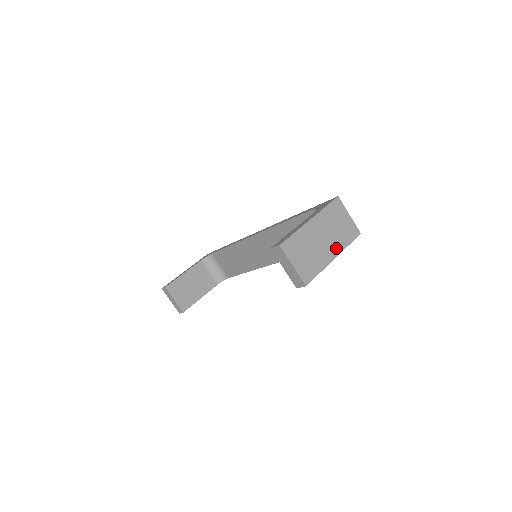
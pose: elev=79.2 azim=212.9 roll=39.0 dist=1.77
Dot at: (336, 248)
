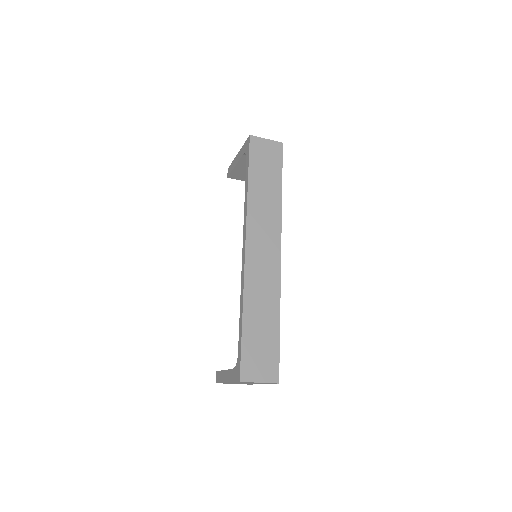
Dot at: occluded
